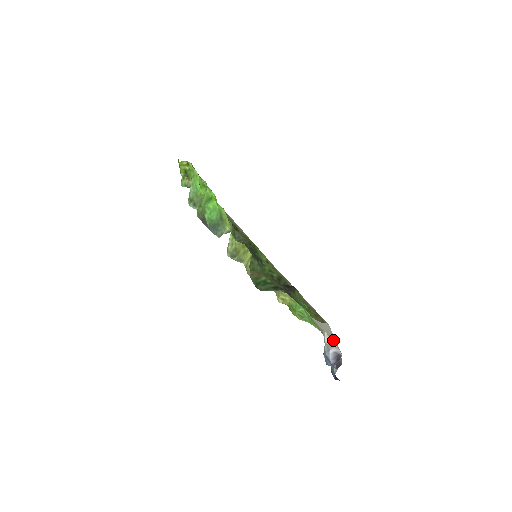
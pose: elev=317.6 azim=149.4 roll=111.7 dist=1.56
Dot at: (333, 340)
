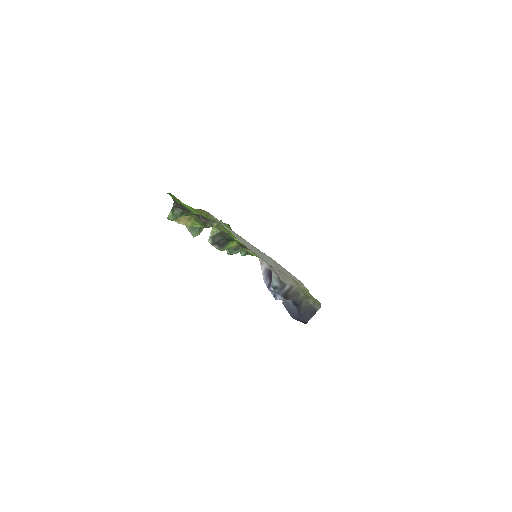
Dot at: (248, 248)
